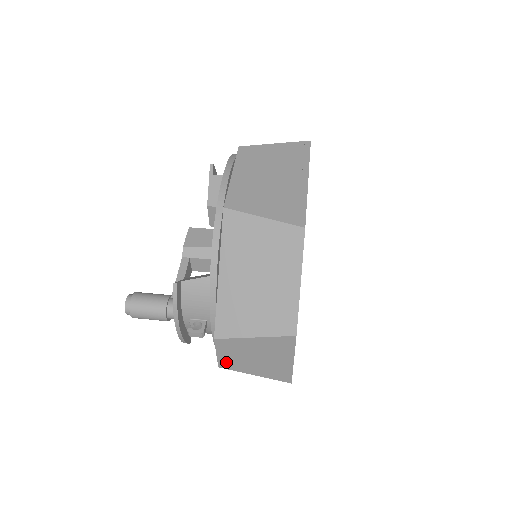
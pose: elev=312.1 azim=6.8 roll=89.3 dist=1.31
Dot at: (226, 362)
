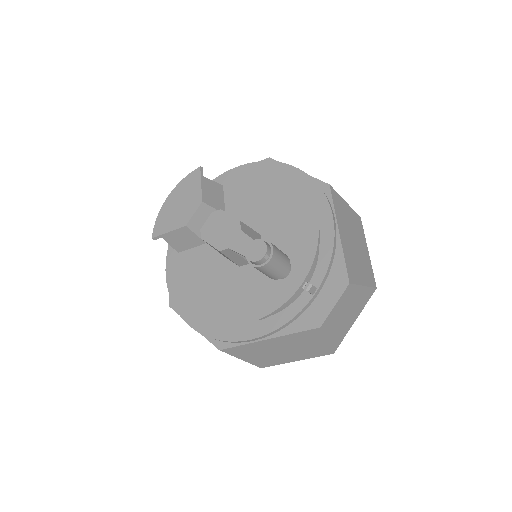
Dot at: (330, 319)
